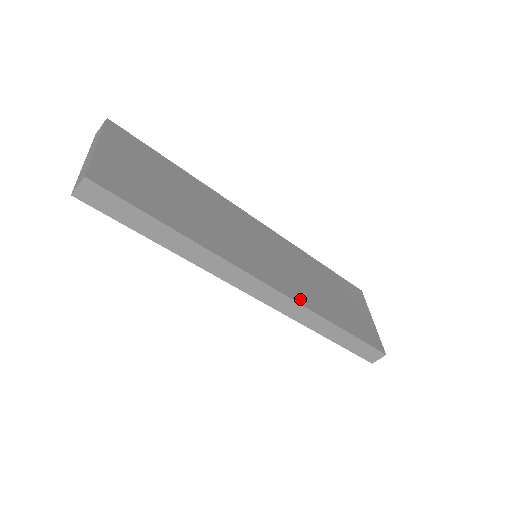
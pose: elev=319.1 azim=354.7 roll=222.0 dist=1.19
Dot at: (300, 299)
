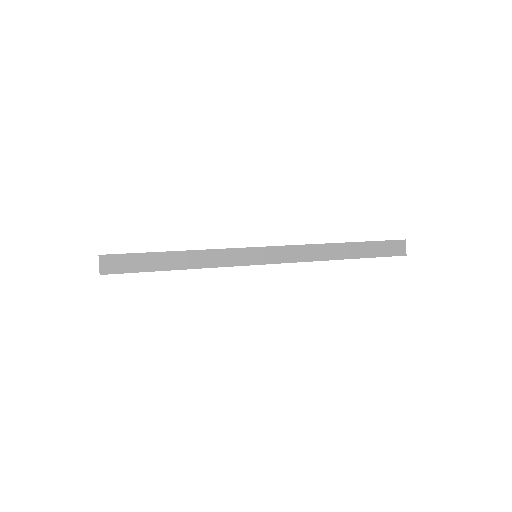
Dot at: occluded
